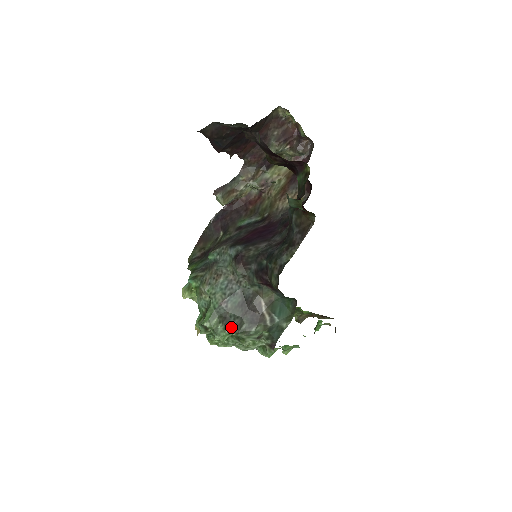
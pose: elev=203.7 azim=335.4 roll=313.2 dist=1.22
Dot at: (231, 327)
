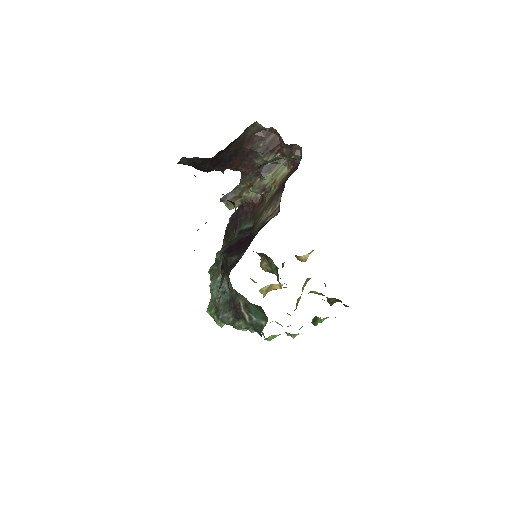
Dot at: (221, 319)
